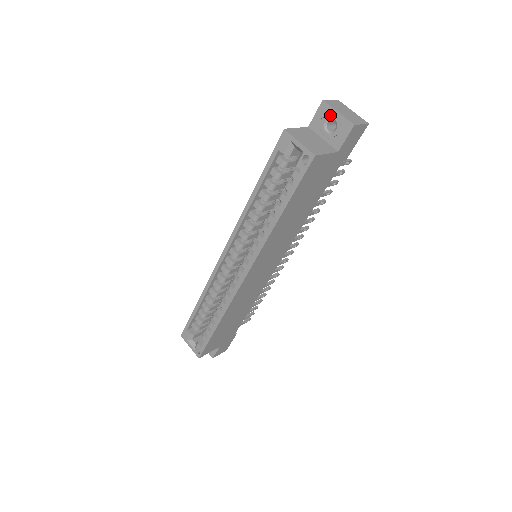
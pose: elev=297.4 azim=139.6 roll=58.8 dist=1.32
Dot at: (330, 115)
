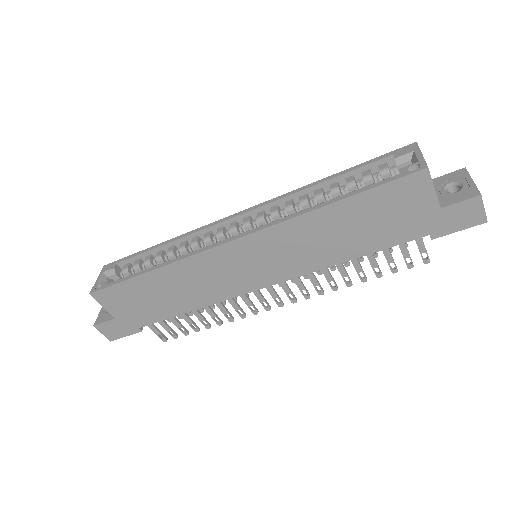
Dot at: (462, 180)
